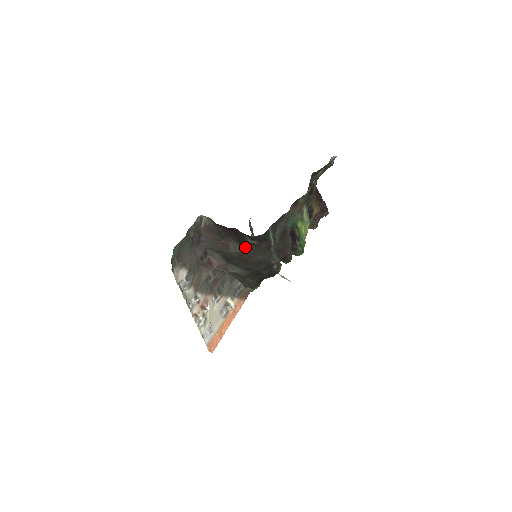
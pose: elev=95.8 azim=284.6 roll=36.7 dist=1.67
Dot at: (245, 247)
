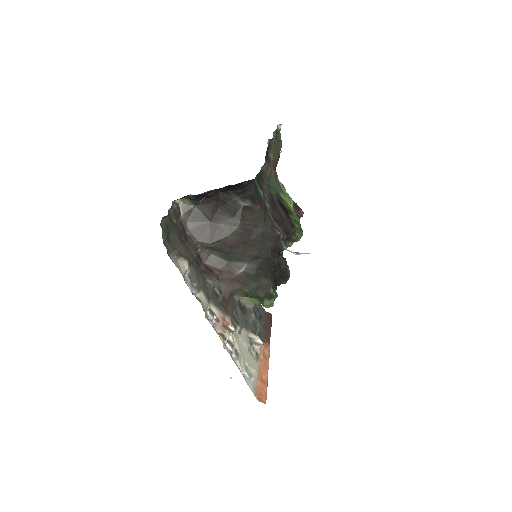
Dot at: (240, 217)
